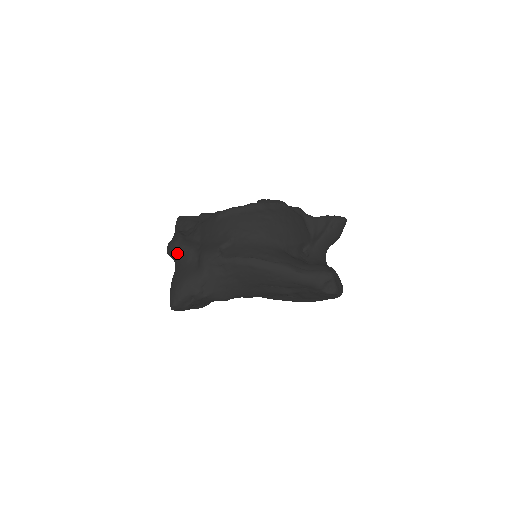
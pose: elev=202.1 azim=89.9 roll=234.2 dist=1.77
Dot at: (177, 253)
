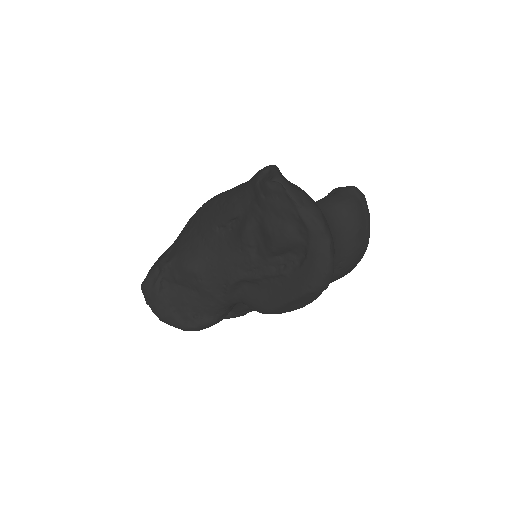
Dot at: occluded
